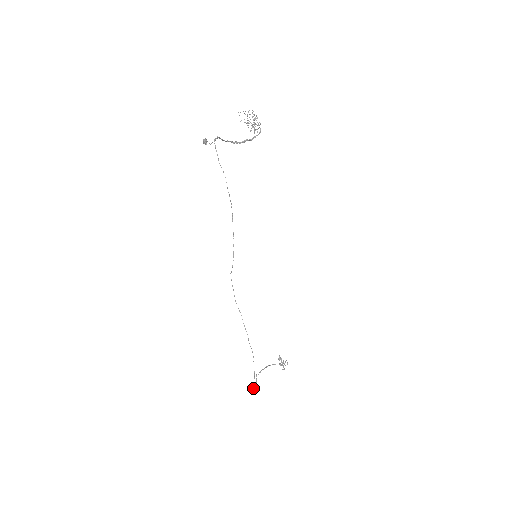
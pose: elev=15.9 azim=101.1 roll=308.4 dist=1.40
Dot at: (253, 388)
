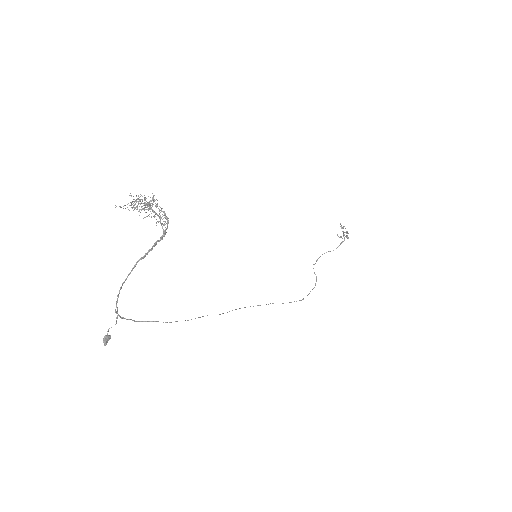
Dot at: occluded
